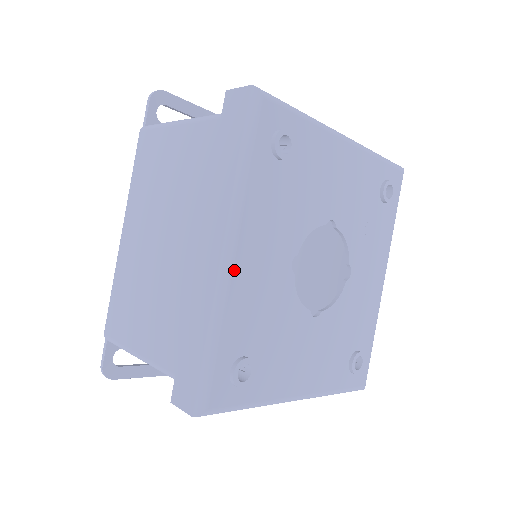
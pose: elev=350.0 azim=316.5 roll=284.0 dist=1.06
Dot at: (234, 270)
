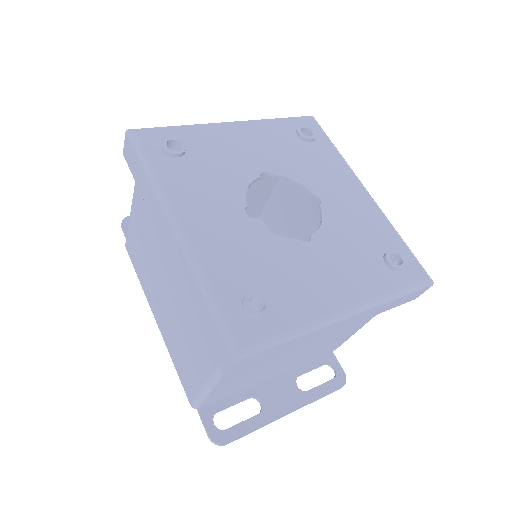
Dot at: (189, 237)
